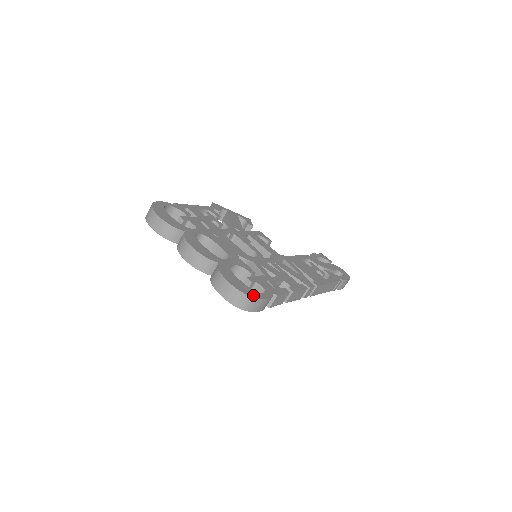
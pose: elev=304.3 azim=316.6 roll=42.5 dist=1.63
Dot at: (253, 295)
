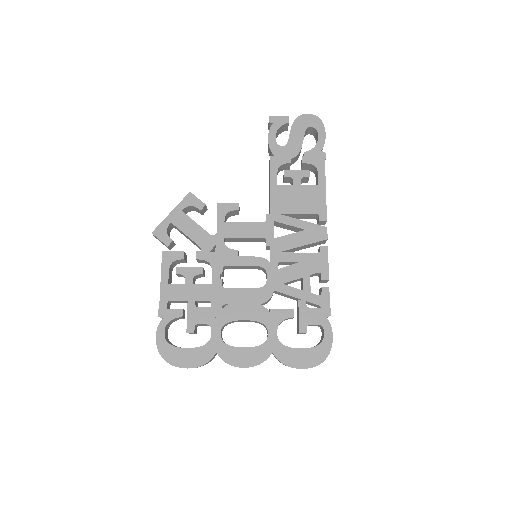
Dot at: (325, 354)
